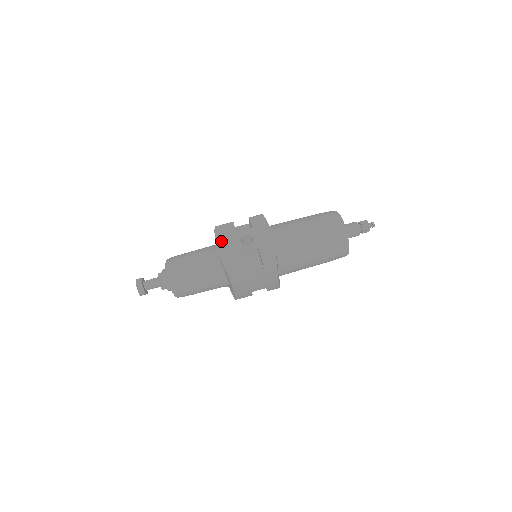
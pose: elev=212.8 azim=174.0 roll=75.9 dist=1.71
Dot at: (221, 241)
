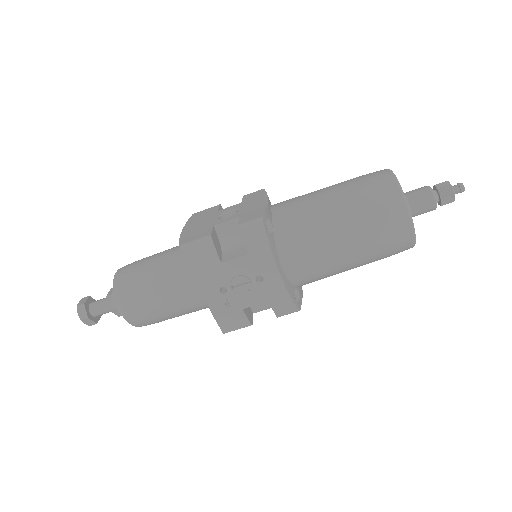
Dot at: (192, 223)
